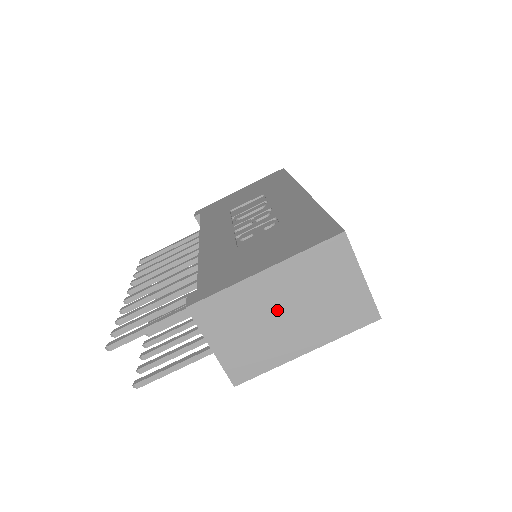
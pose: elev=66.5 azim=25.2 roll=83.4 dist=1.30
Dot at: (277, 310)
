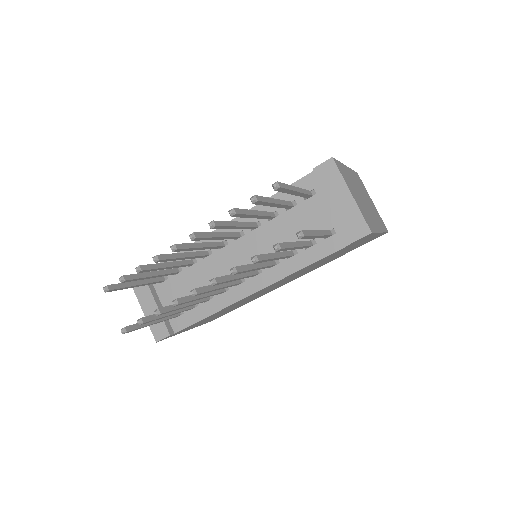
Dot at: (360, 194)
